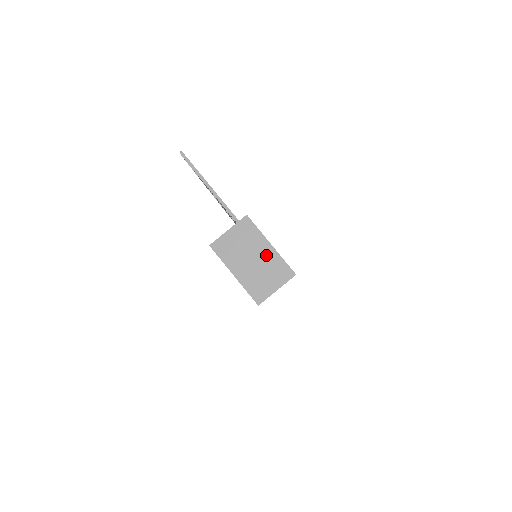
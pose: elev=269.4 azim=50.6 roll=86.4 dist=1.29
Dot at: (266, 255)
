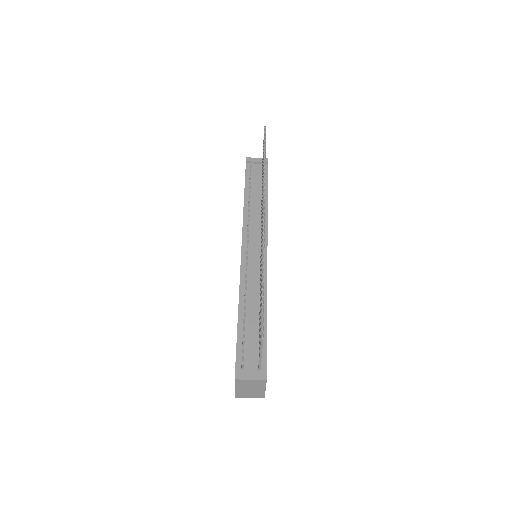
Dot at: (259, 391)
